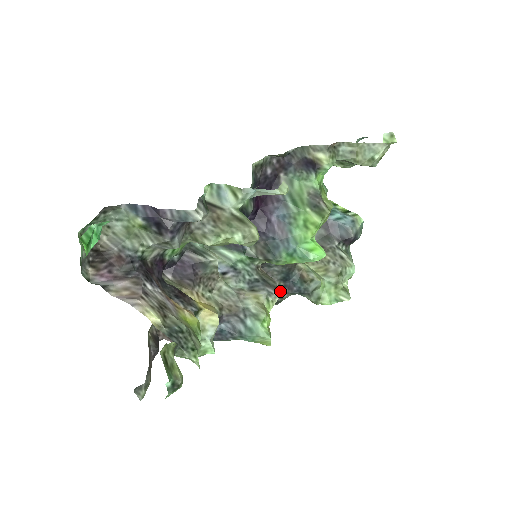
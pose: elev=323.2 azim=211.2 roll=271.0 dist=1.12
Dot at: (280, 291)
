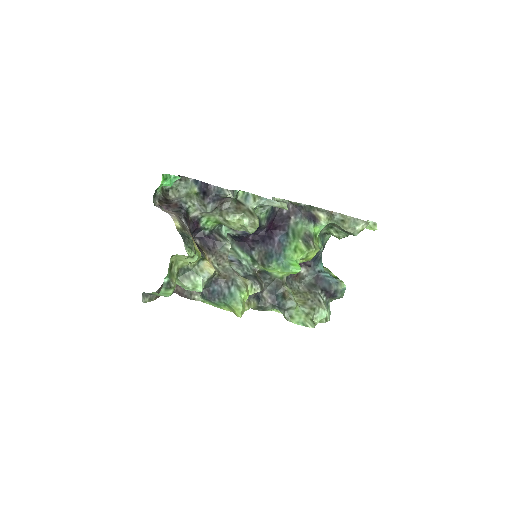
Dot at: (265, 299)
